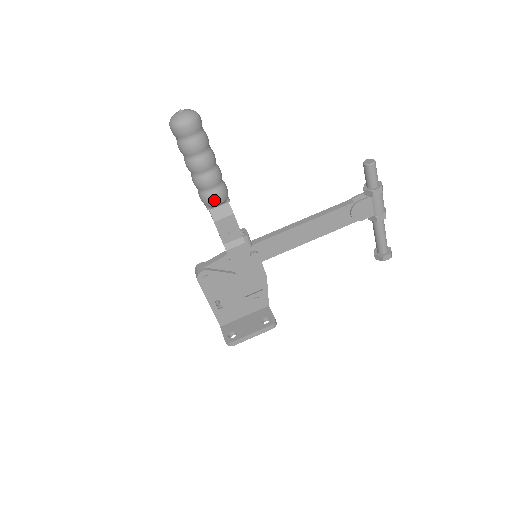
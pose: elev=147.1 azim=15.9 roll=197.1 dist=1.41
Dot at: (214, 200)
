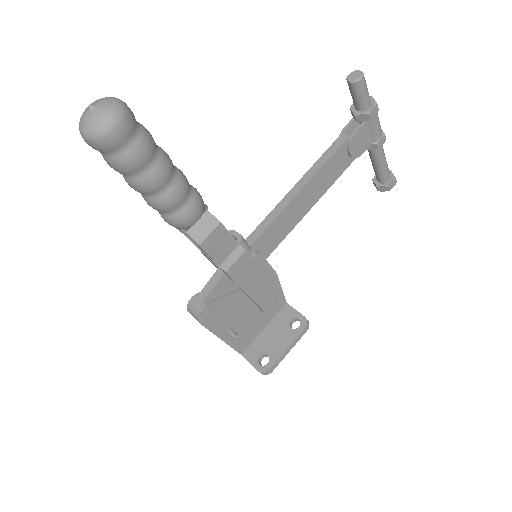
Dot at: (191, 218)
